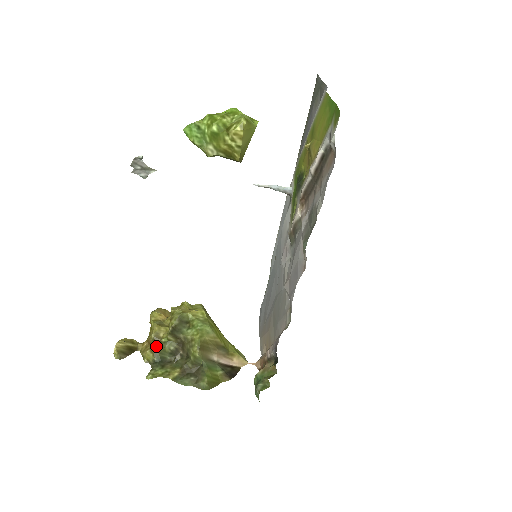
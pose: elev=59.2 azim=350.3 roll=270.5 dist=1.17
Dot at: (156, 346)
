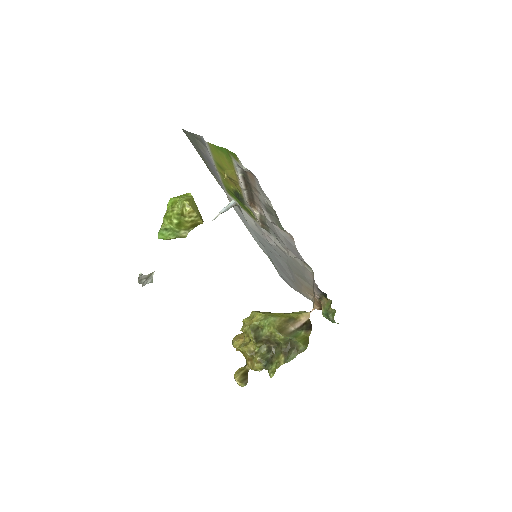
Dot at: (256, 357)
